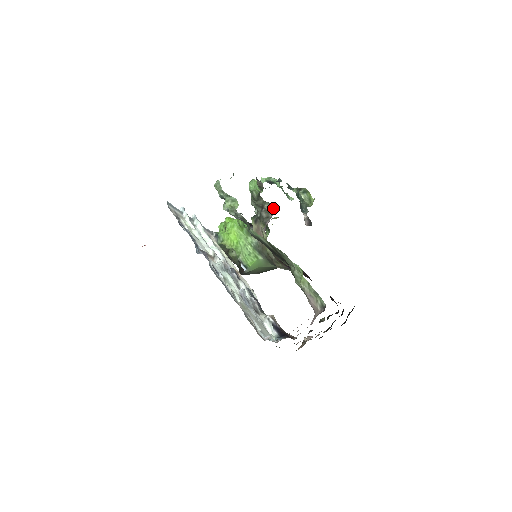
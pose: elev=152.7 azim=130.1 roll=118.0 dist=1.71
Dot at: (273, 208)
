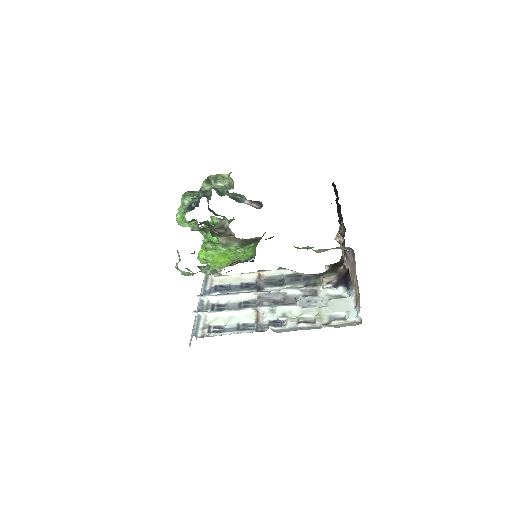
Dot at: (221, 222)
